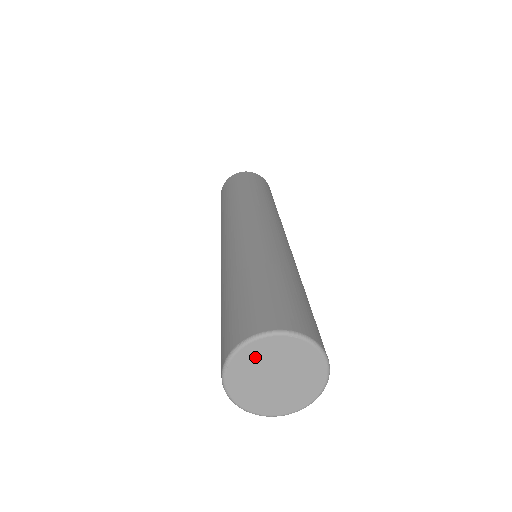
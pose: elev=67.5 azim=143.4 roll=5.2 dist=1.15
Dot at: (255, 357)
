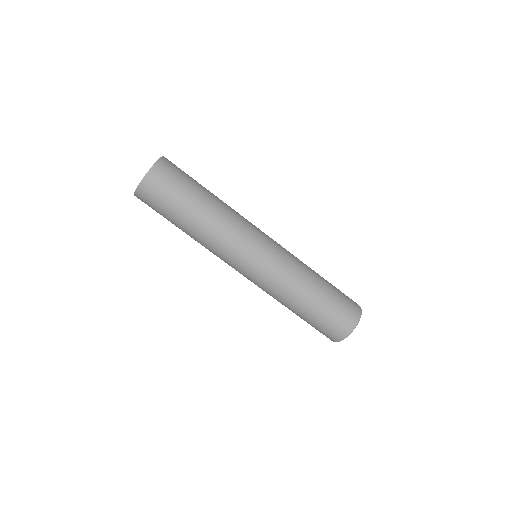
Dot at: occluded
